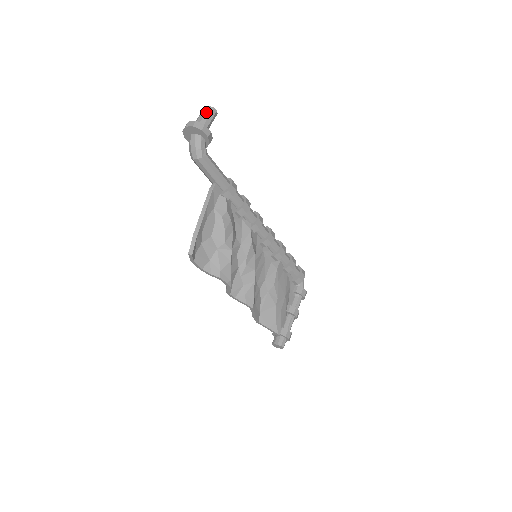
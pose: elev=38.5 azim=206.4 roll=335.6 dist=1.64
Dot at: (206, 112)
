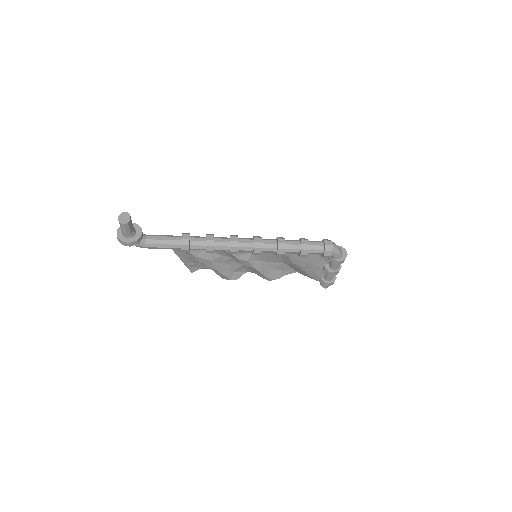
Dot at: (120, 225)
